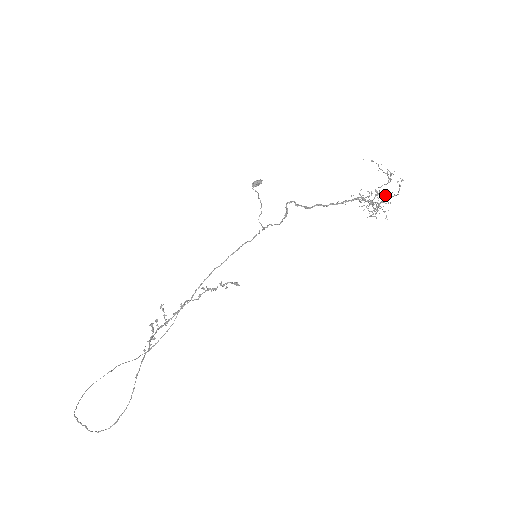
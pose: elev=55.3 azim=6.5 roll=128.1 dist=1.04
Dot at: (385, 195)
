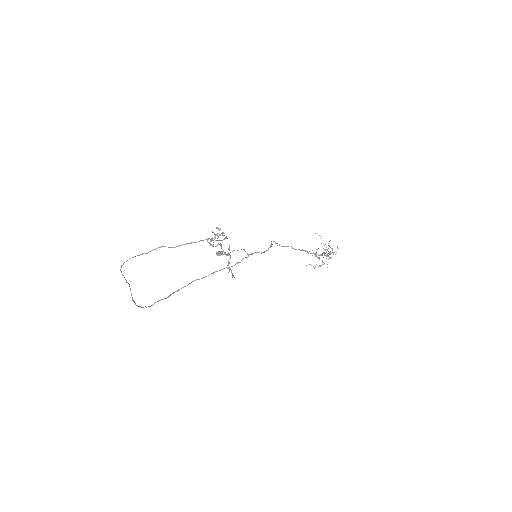
Dot at: (332, 249)
